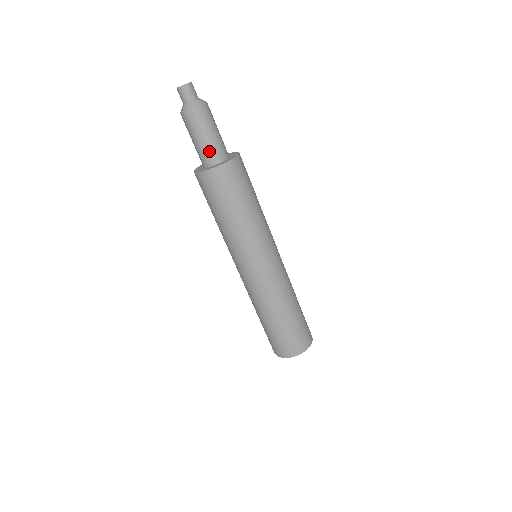
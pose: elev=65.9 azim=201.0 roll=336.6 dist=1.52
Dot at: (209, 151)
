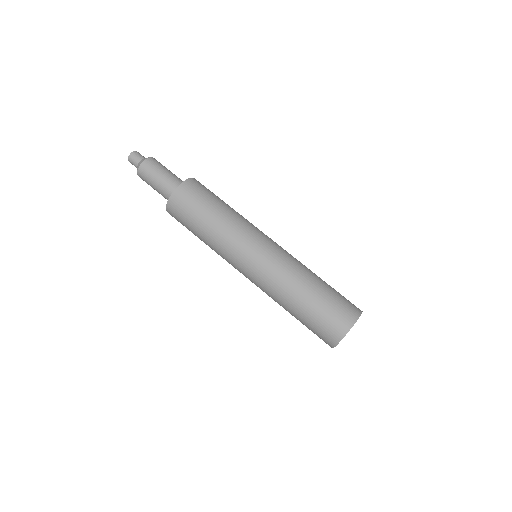
Dot at: (165, 189)
